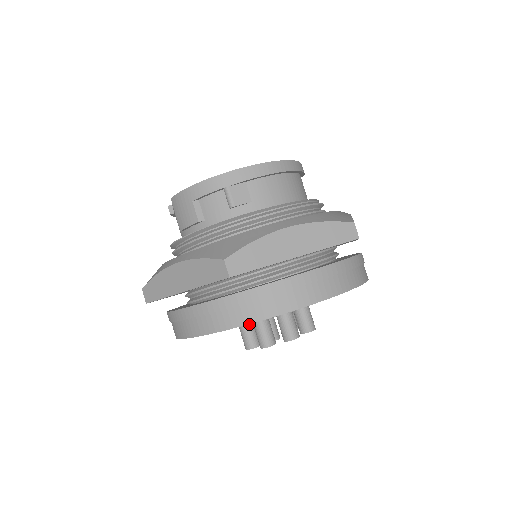
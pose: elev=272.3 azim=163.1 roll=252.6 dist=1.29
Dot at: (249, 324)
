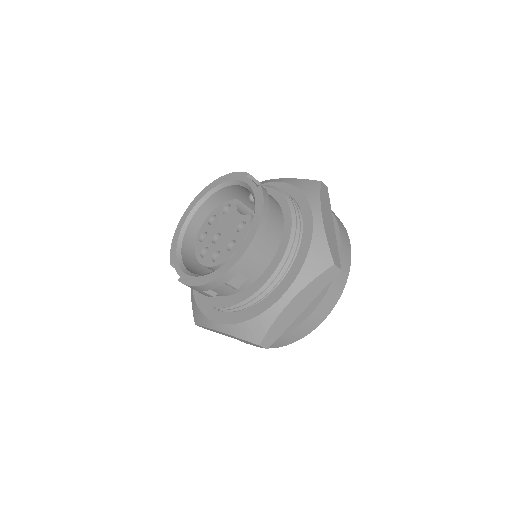
Dot at: occluded
